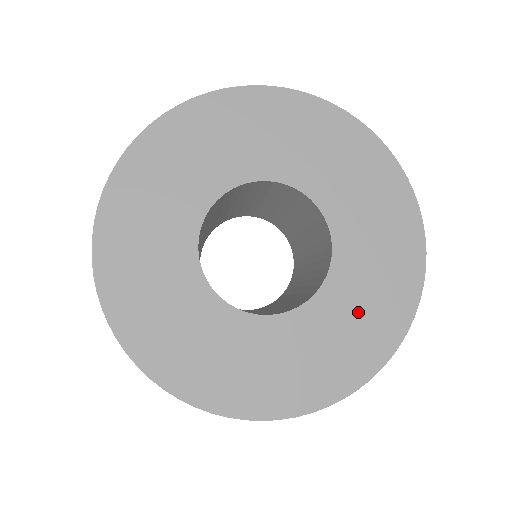
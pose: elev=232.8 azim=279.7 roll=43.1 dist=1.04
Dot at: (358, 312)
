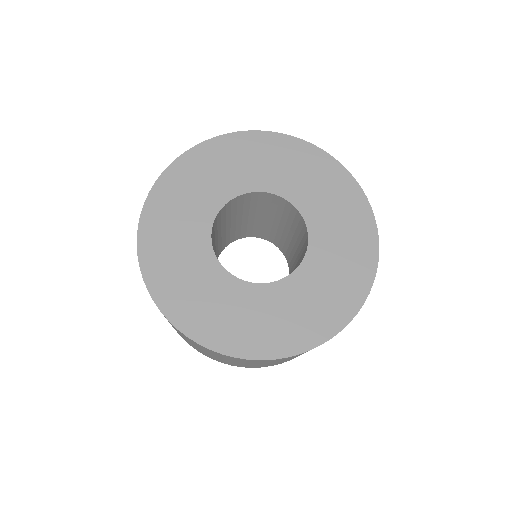
Dot at: (320, 293)
